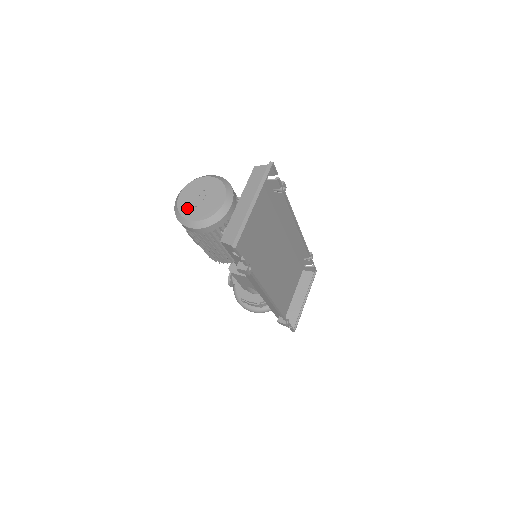
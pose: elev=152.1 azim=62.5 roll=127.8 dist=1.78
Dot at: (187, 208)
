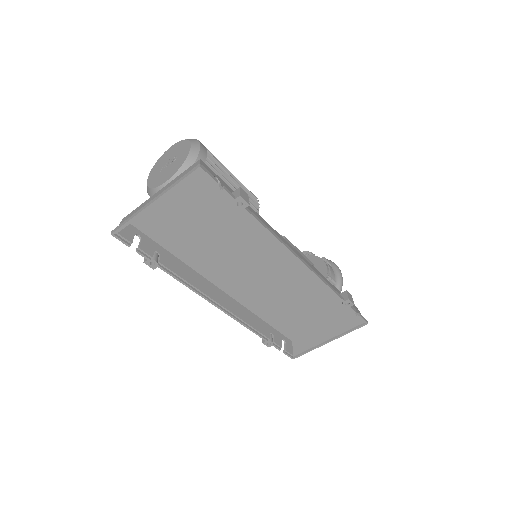
Dot at: (157, 166)
